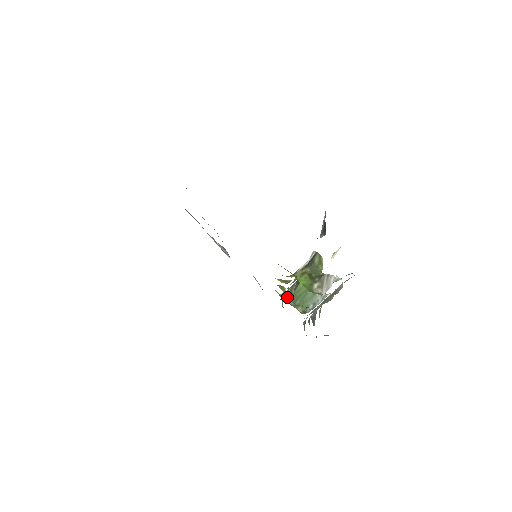
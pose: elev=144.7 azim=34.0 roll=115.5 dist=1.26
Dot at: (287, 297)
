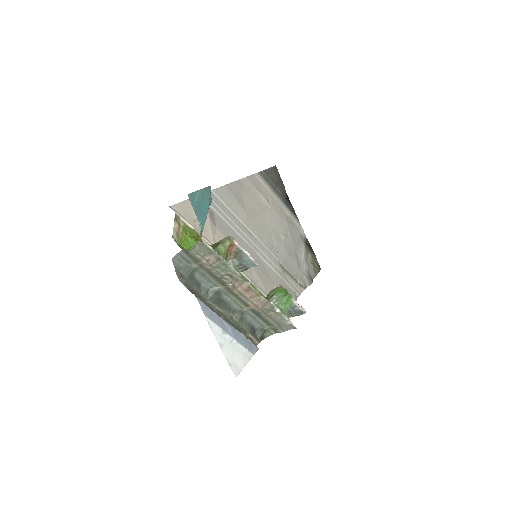
Dot at: occluded
